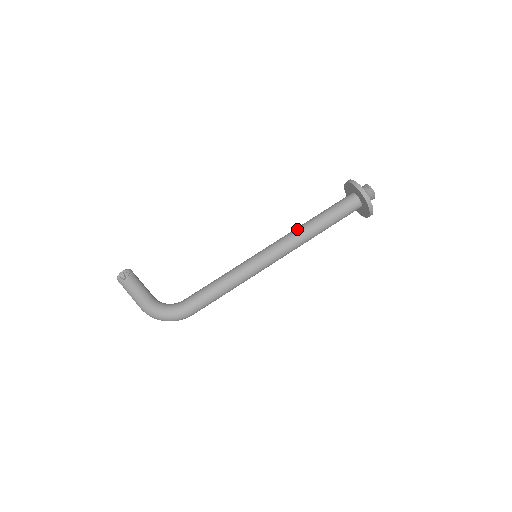
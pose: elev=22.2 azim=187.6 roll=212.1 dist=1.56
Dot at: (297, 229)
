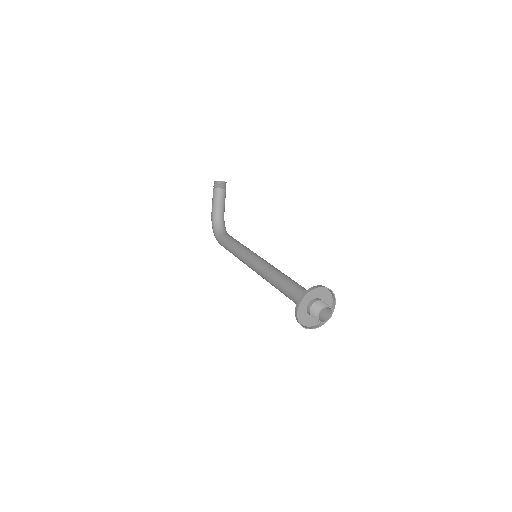
Dot at: (271, 274)
